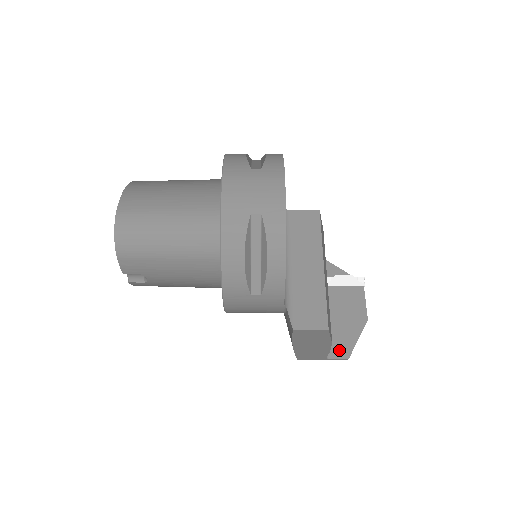
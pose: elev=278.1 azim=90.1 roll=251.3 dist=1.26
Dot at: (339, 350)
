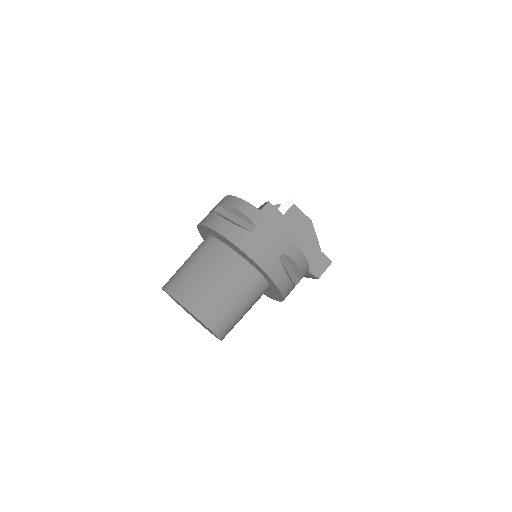
Dot at: occluded
